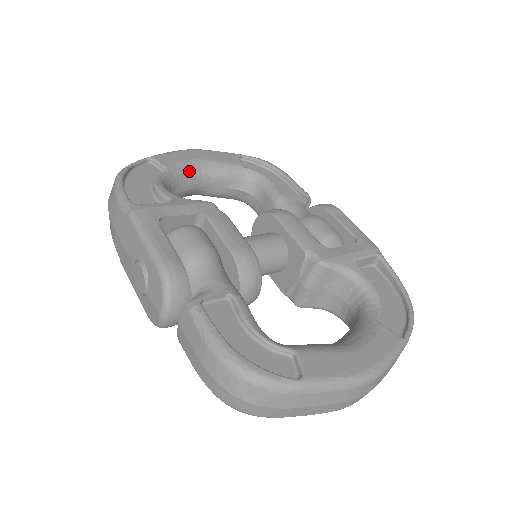
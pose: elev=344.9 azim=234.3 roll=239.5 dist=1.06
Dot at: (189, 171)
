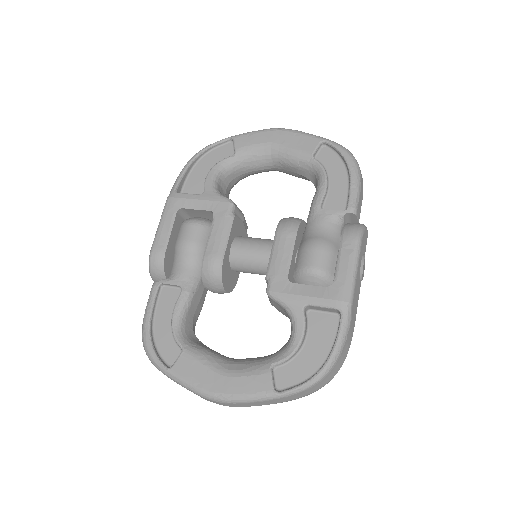
Dot at: (259, 155)
